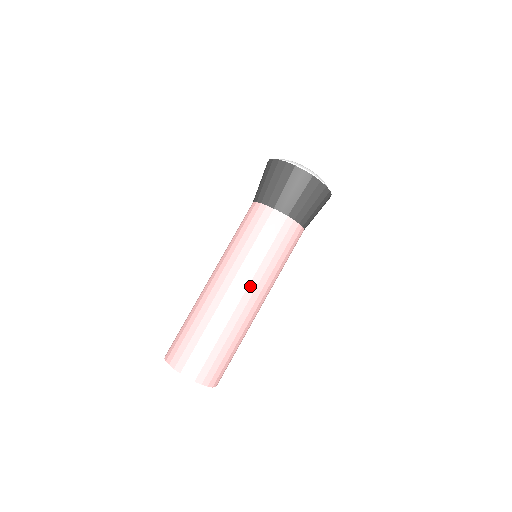
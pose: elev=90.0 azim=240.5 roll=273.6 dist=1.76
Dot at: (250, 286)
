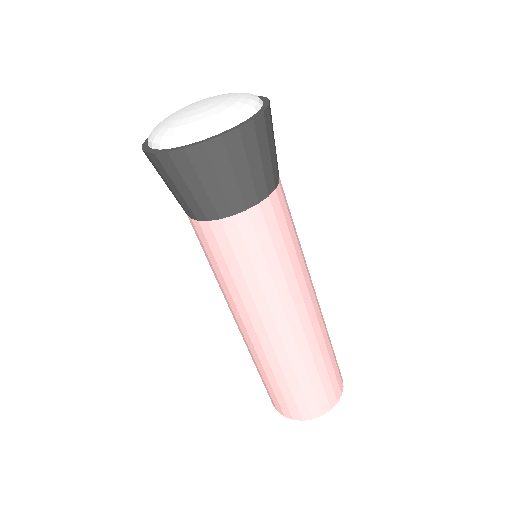
Dot at: (287, 312)
